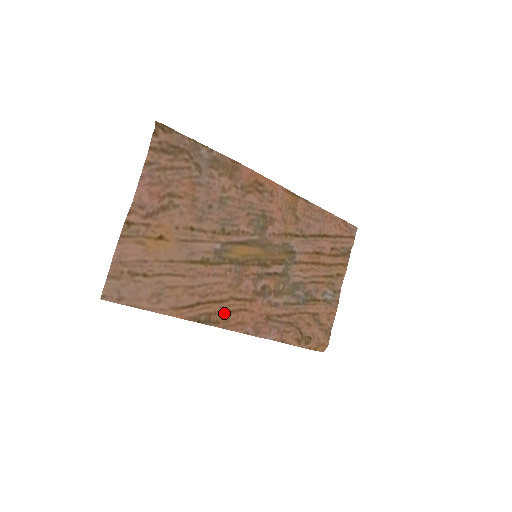
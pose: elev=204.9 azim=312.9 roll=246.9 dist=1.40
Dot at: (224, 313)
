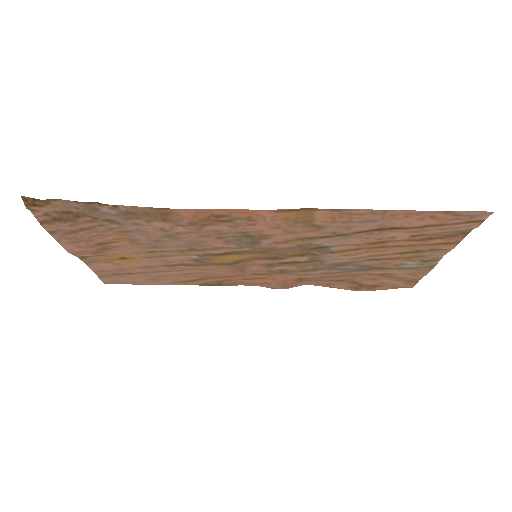
Dot at: (237, 280)
